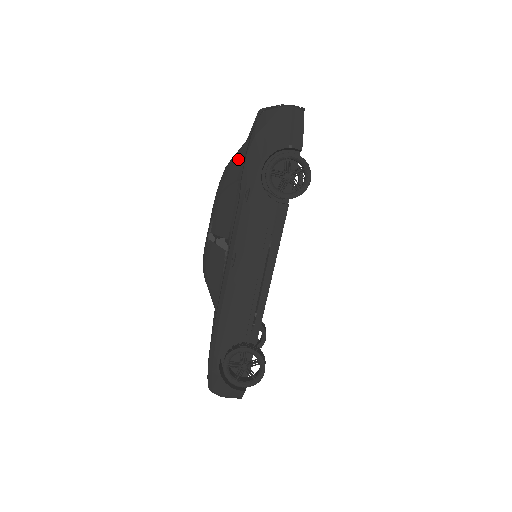
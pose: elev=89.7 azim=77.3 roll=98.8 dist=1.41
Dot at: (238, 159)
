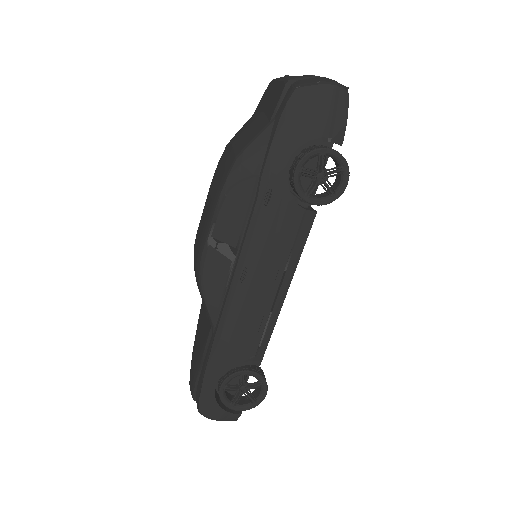
Dot at: (257, 147)
